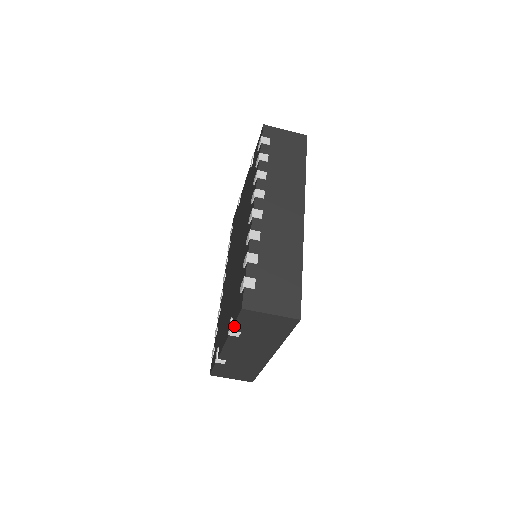
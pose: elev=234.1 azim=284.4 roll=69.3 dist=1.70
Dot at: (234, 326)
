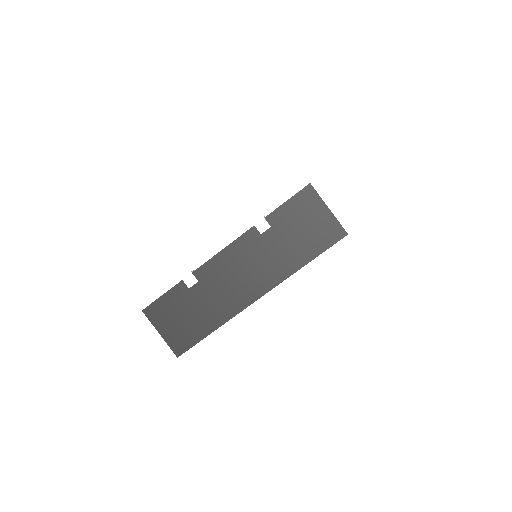
Dot at: (274, 211)
